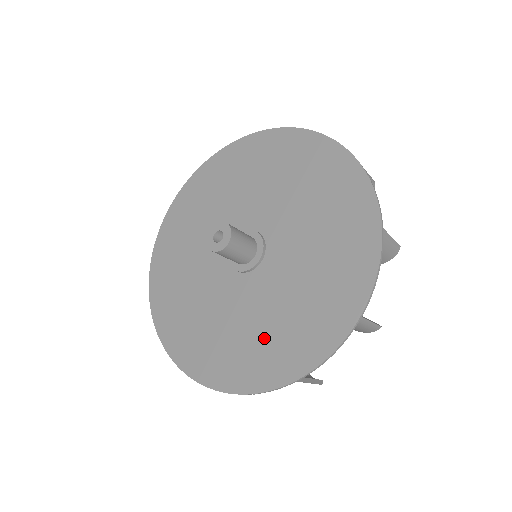
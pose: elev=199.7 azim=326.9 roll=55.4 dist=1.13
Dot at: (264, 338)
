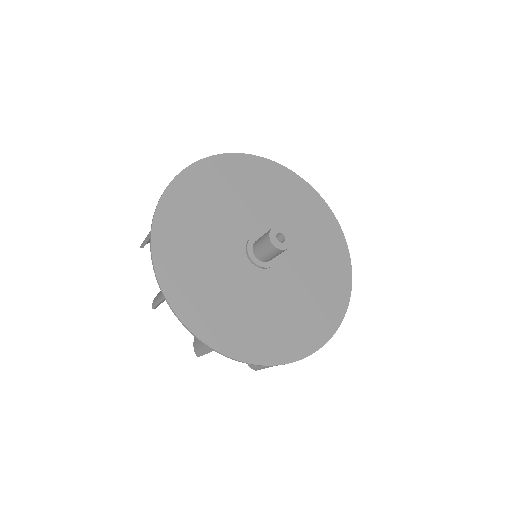
Dot at: (297, 317)
